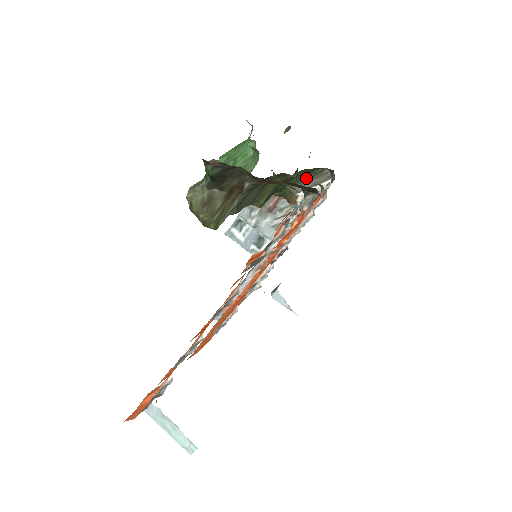
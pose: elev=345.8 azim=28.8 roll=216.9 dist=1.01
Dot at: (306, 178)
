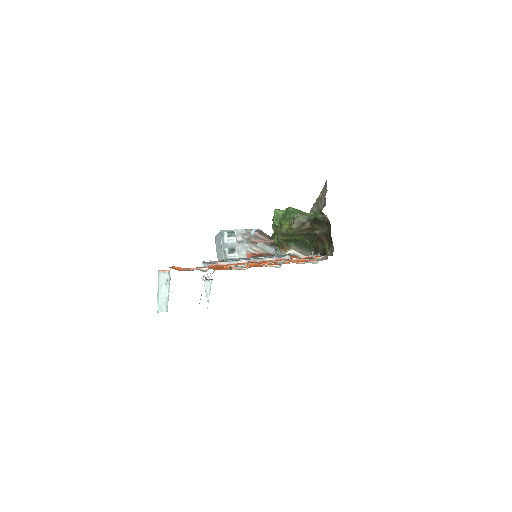
Dot at: (301, 247)
